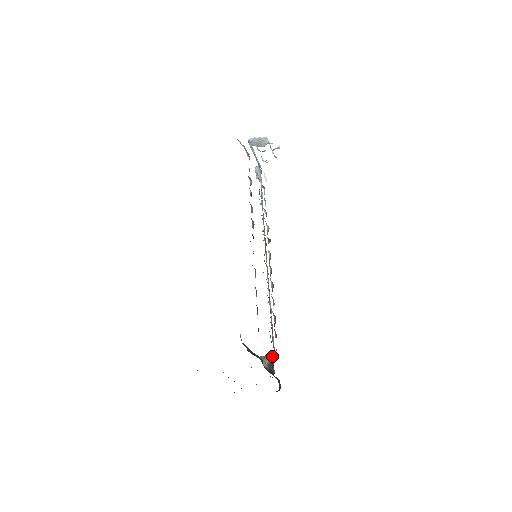
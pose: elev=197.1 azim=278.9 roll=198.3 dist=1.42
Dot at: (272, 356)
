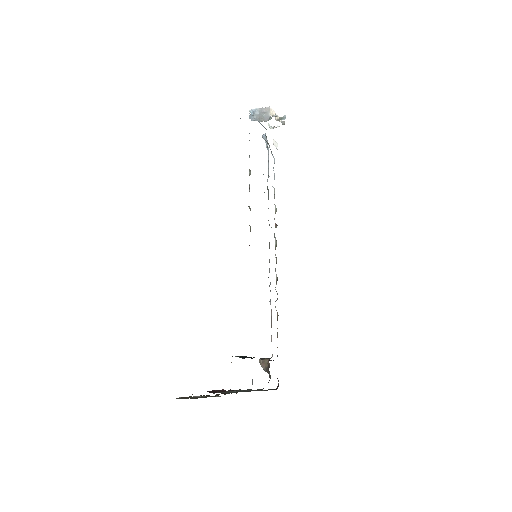
Dot at: occluded
